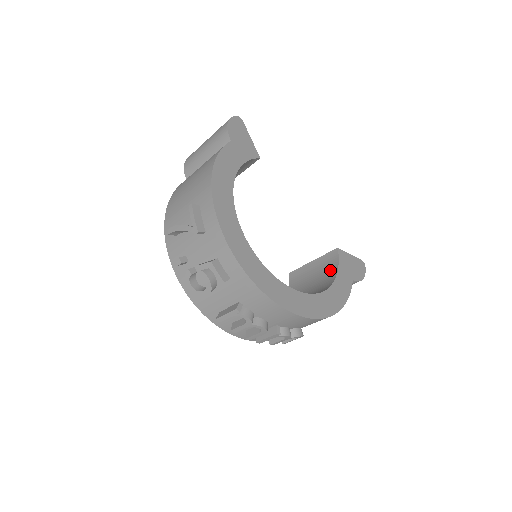
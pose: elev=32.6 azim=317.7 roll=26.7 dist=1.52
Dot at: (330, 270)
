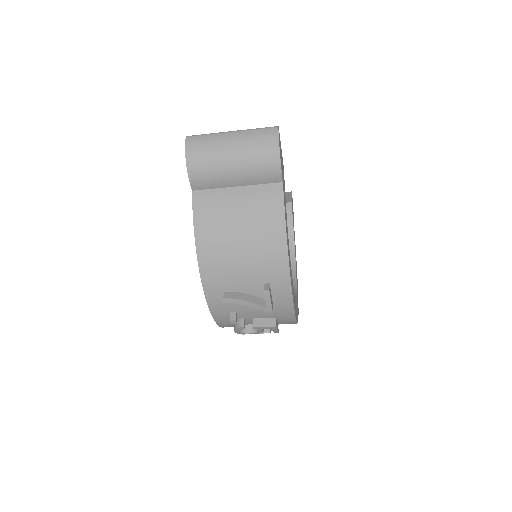
Dot at: occluded
